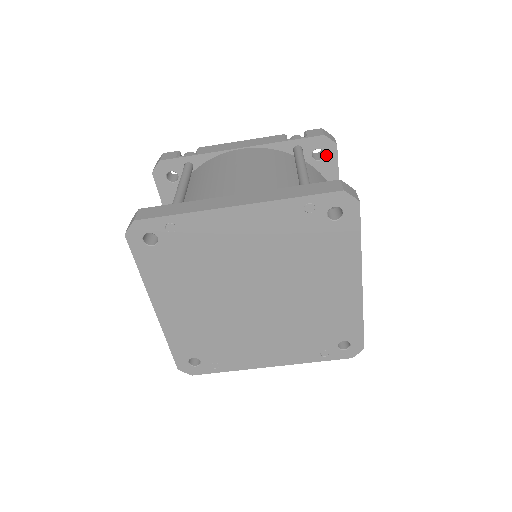
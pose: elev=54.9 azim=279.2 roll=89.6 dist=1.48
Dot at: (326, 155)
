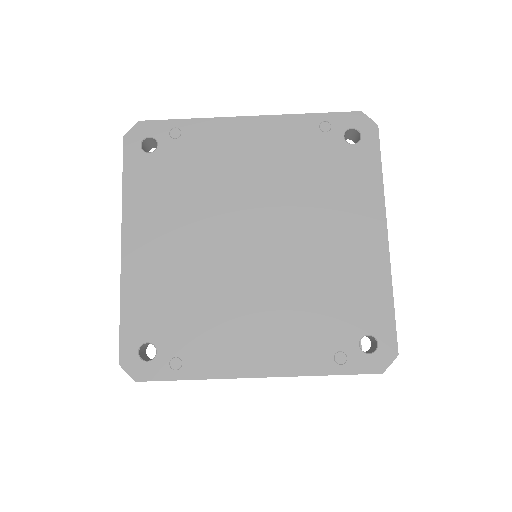
Dot at: occluded
